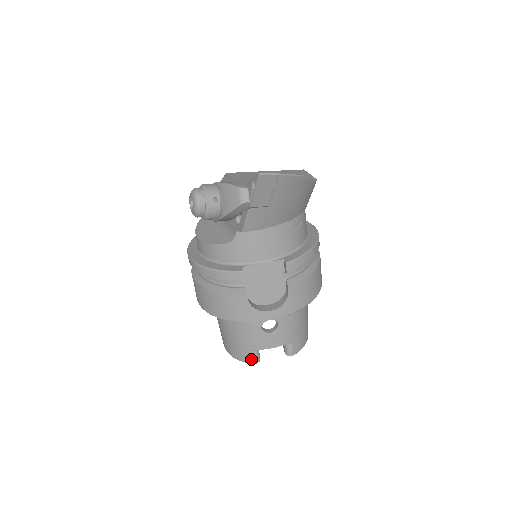
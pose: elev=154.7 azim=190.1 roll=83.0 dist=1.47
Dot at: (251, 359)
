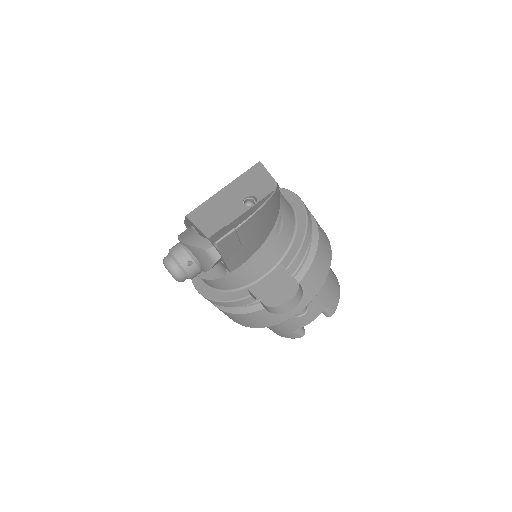
Dot at: (297, 336)
